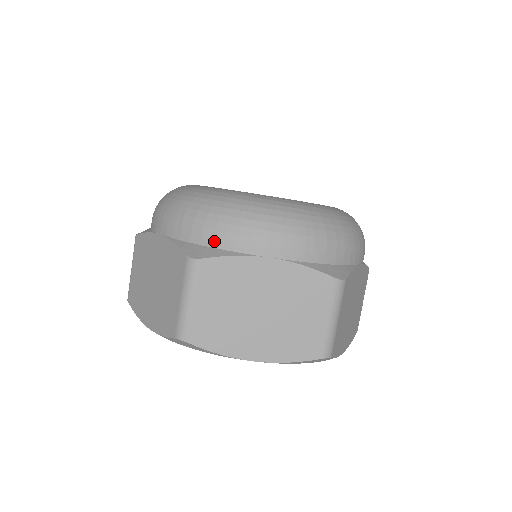
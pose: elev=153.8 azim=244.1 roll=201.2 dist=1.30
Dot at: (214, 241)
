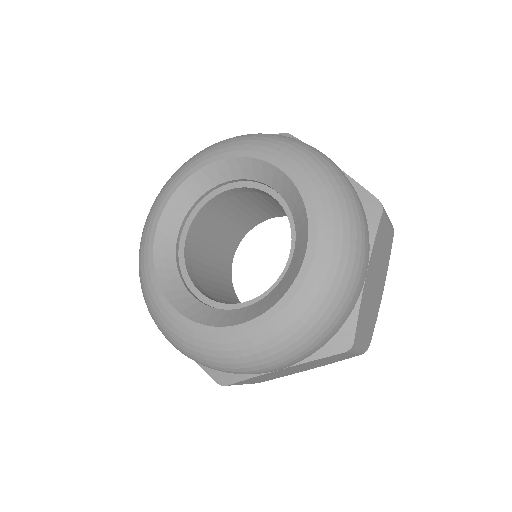
Dot at: occluded
